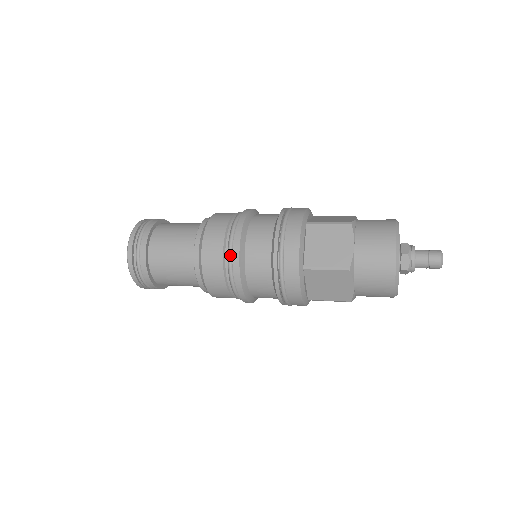
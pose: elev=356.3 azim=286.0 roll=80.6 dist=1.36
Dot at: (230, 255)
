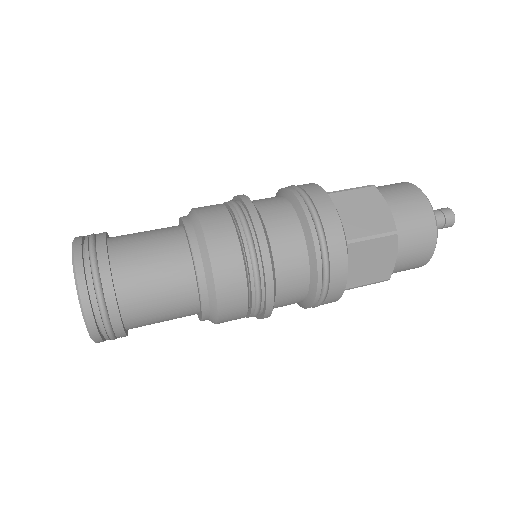
Dot at: (259, 306)
